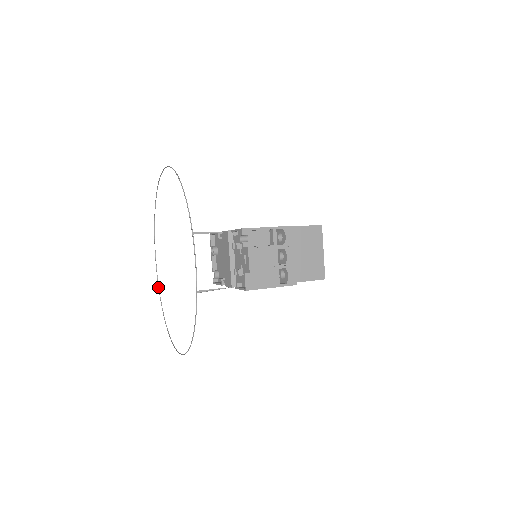
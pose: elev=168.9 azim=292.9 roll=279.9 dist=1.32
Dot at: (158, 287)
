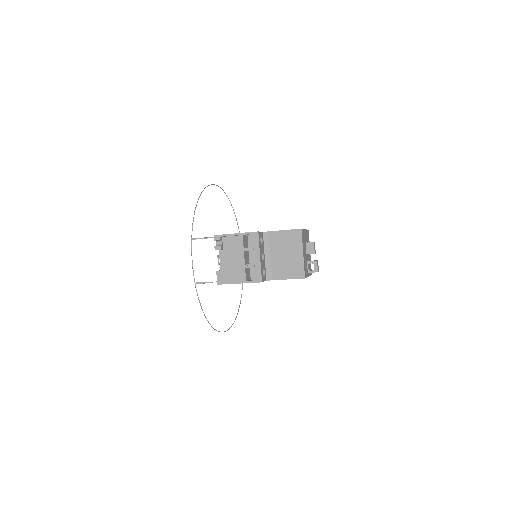
Dot at: occluded
